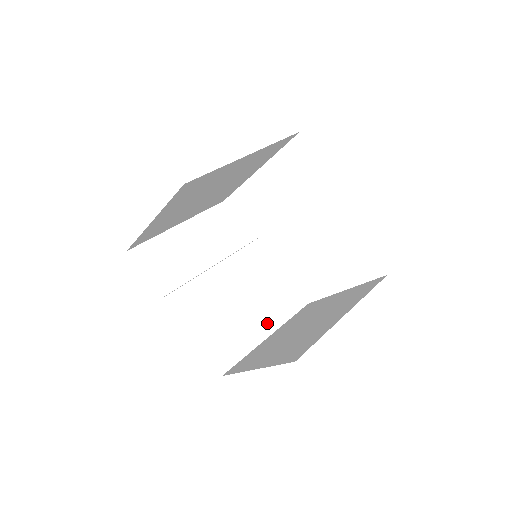
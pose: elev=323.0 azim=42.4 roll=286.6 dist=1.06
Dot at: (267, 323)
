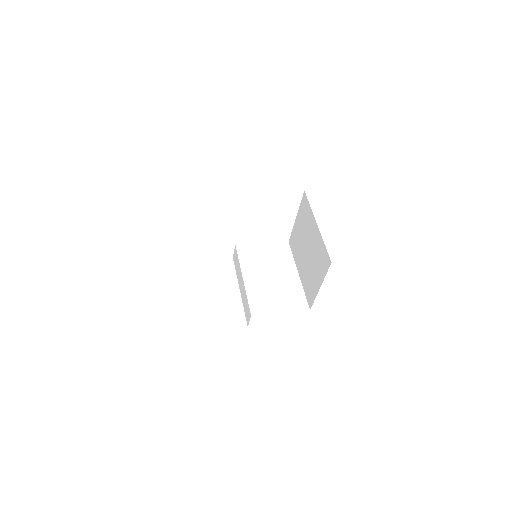
Dot at: (290, 271)
